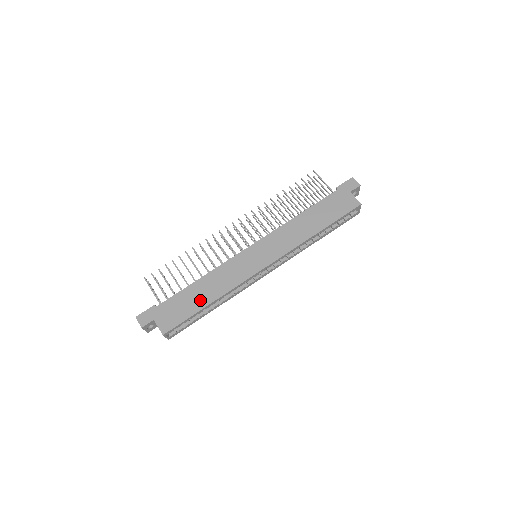
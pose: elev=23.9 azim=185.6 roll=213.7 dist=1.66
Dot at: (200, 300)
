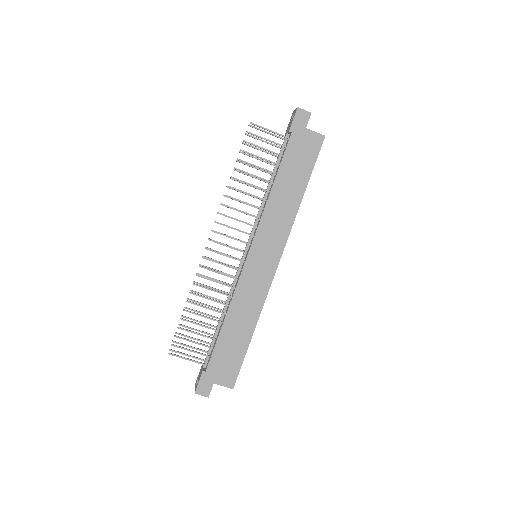
Dot at: (241, 337)
